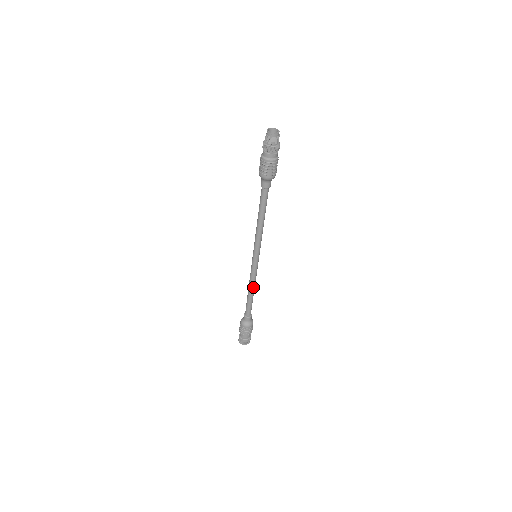
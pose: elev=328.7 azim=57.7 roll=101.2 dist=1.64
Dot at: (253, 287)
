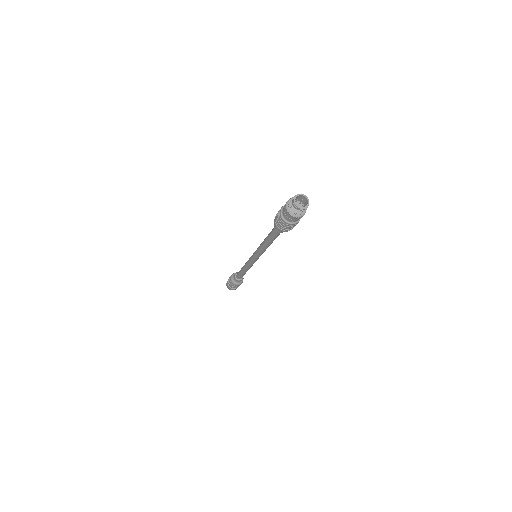
Dot at: (247, 269)
